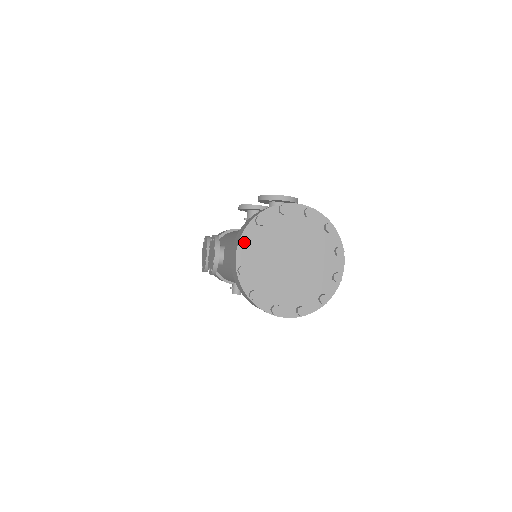
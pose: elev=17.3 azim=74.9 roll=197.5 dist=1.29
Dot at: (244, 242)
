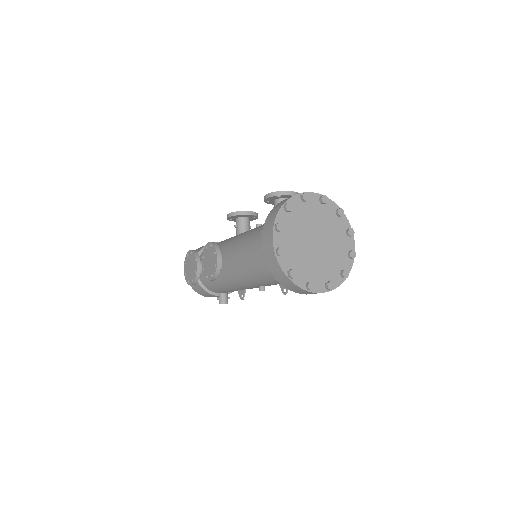
Dot at: (279, 226)
